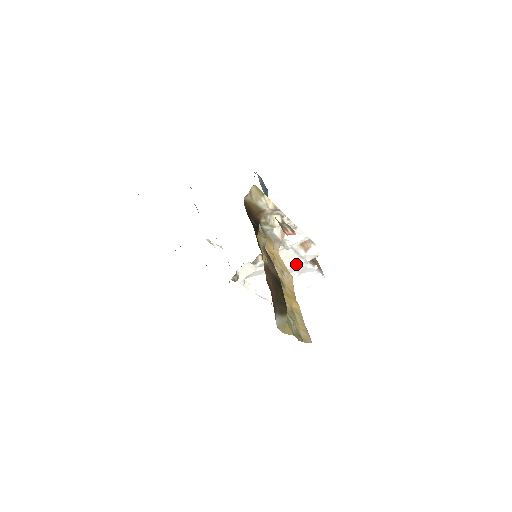
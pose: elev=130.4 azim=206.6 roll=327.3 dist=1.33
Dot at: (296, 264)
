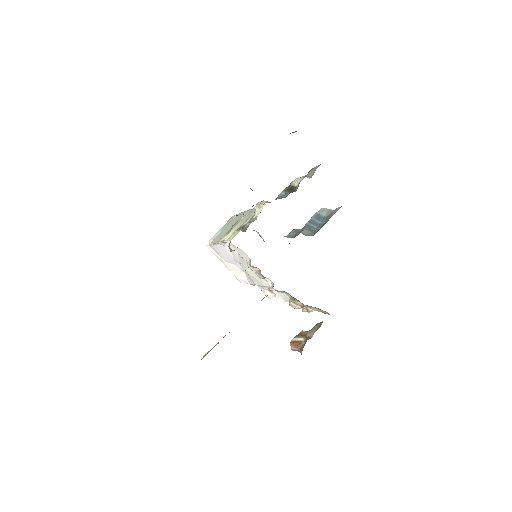
Dot at: (254, 280)
